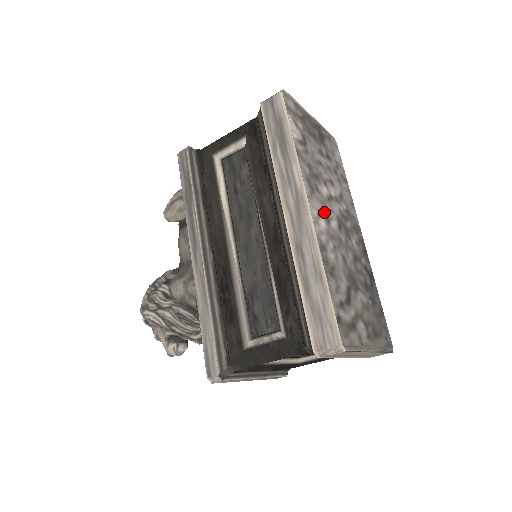
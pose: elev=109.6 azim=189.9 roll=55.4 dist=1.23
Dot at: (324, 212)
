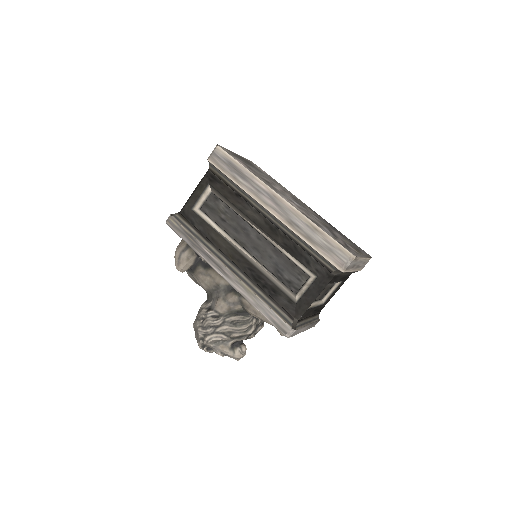
Dot at: (287, 198)
